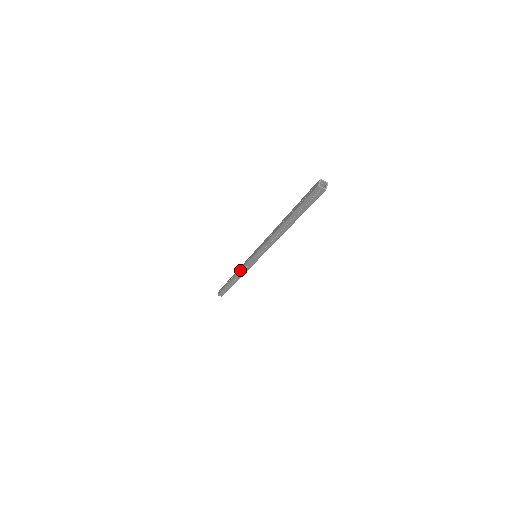
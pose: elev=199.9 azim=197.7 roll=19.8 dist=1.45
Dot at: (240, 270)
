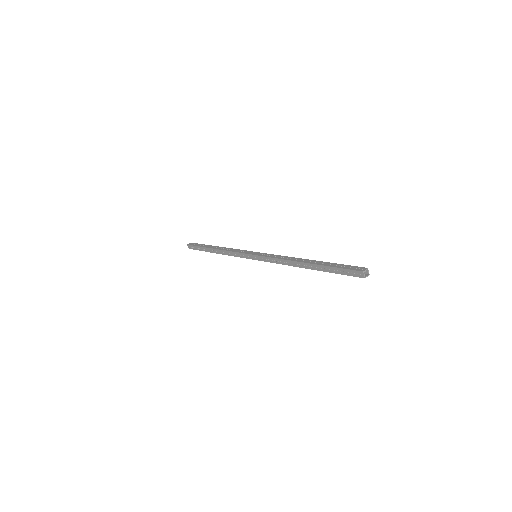
Dot at: occluded
